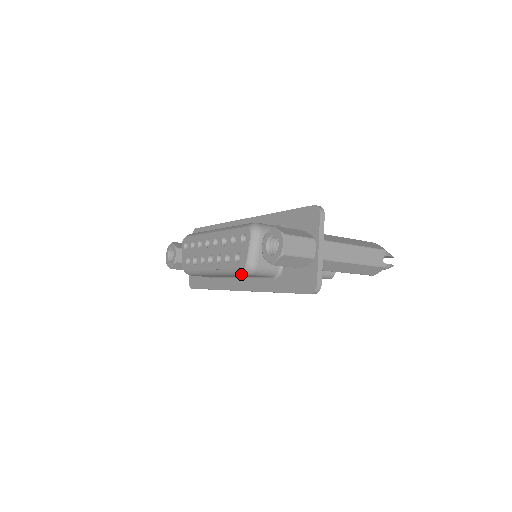
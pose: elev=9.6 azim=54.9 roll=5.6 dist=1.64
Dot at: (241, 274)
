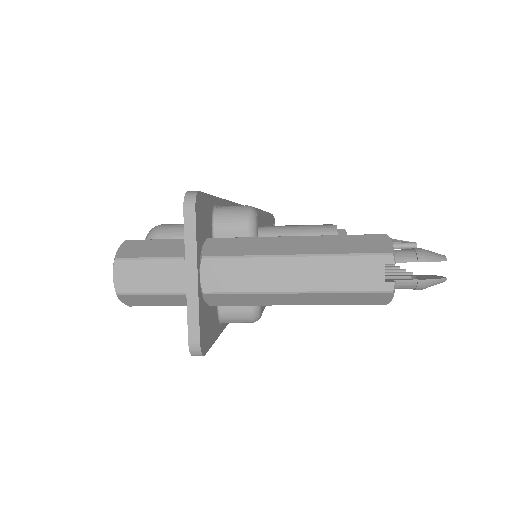
Dot at: occluded
